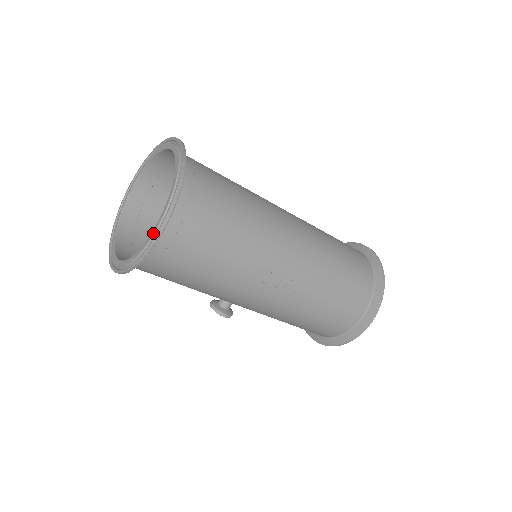
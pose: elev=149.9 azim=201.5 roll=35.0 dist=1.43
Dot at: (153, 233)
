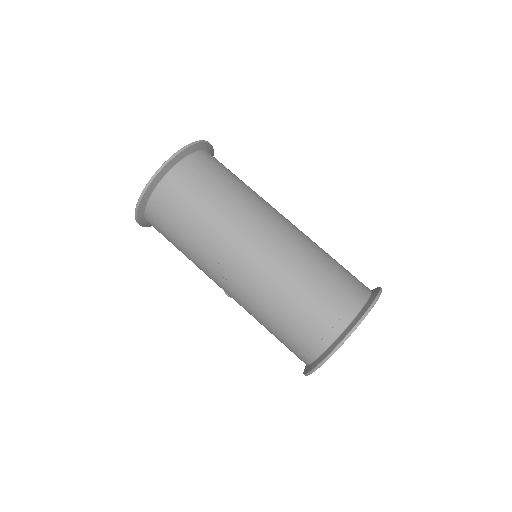
Dot at: occluded
